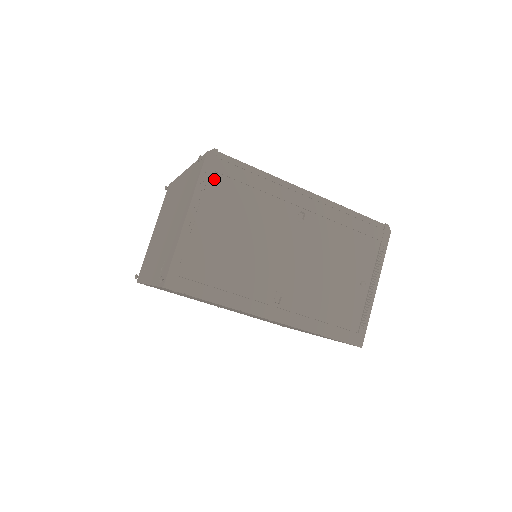
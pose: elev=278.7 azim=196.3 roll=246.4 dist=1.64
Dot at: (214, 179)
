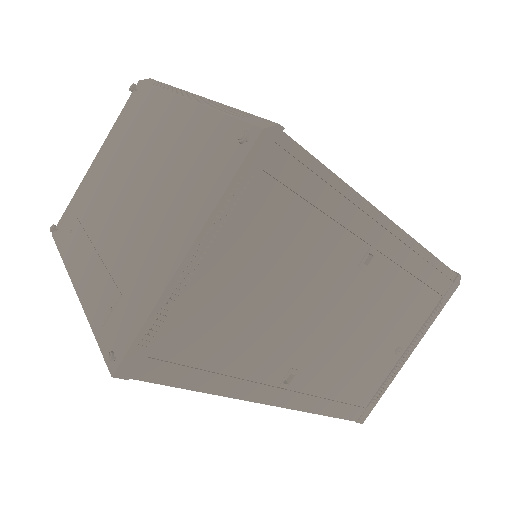
Dot at: (258, 186)
